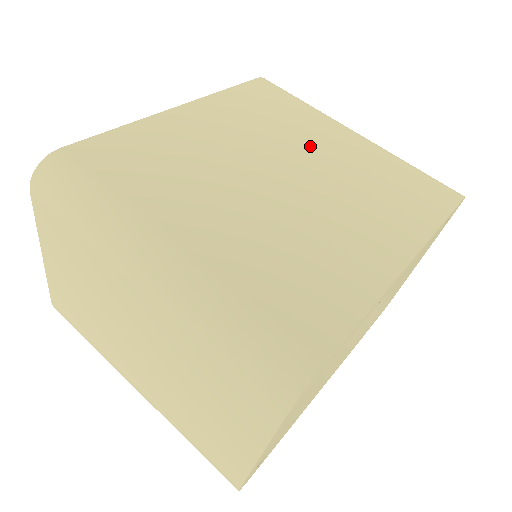
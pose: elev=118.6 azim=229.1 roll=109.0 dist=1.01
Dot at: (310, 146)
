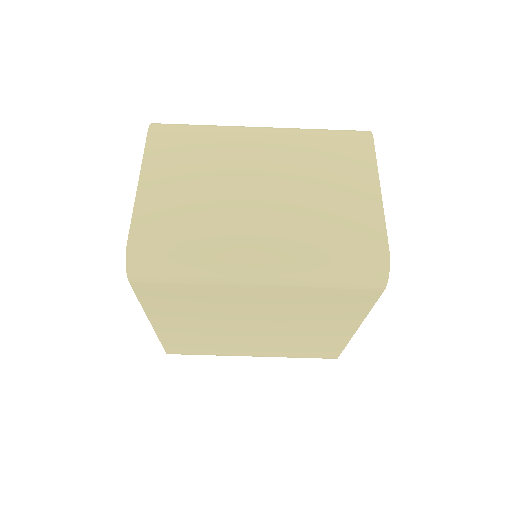
Dot at: (245, 309)
